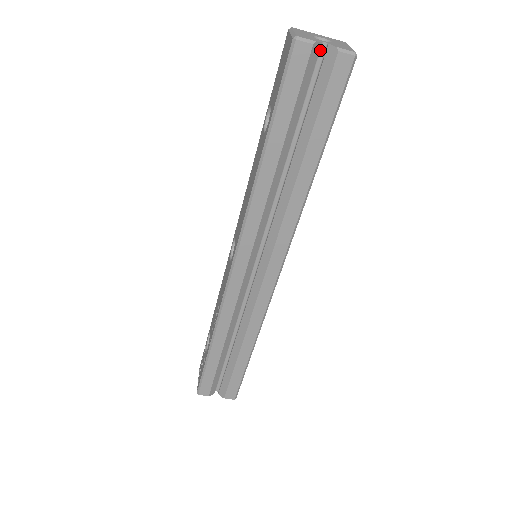
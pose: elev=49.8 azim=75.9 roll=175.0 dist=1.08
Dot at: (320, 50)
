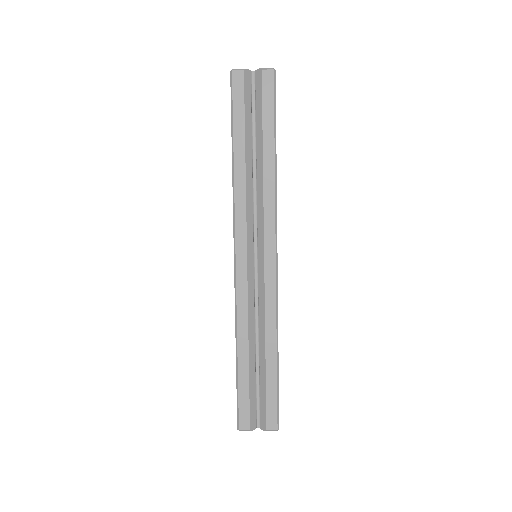
Dot at: (252, 77)
